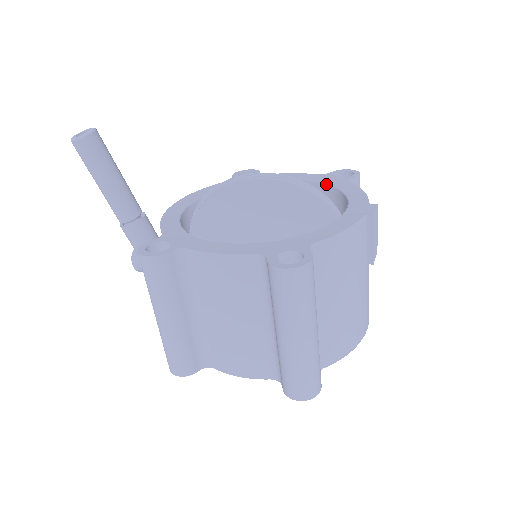
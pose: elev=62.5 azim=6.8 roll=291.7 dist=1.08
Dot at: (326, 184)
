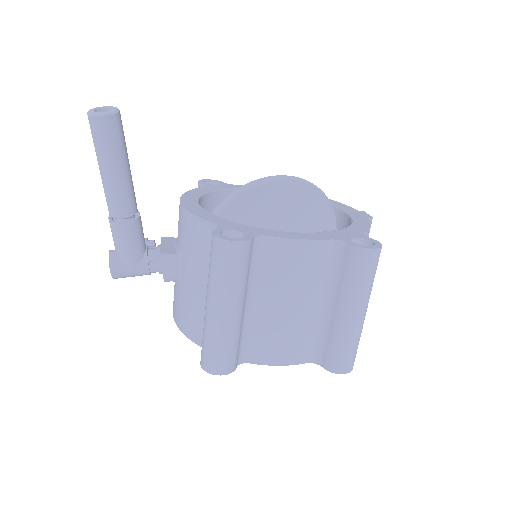
Dot at: occluded
